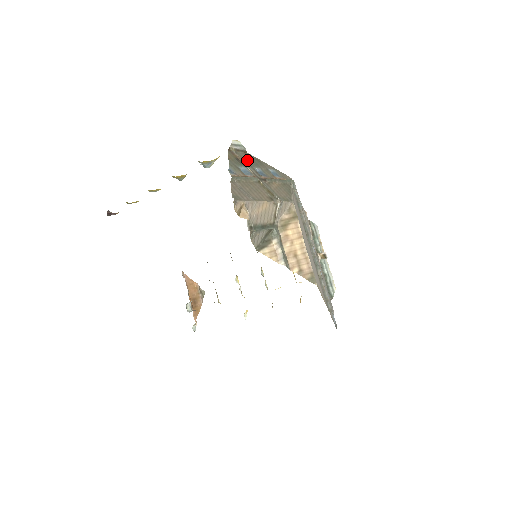
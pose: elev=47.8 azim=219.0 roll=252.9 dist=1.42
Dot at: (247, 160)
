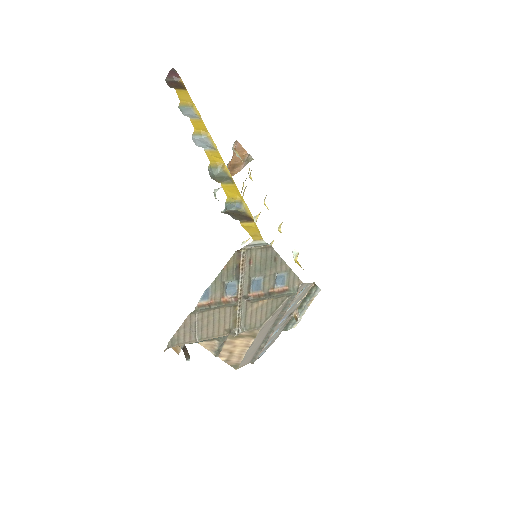
Dot at: (255, 263)
